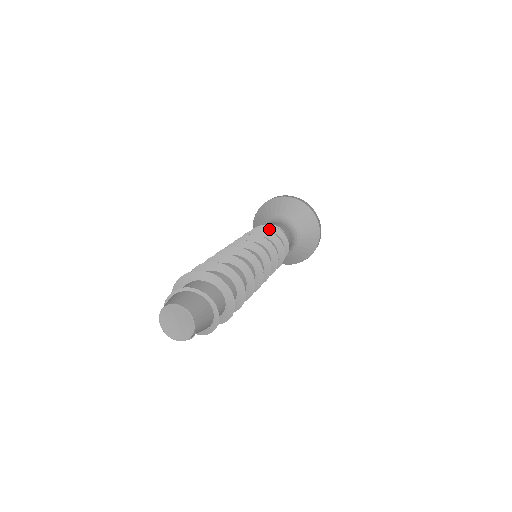
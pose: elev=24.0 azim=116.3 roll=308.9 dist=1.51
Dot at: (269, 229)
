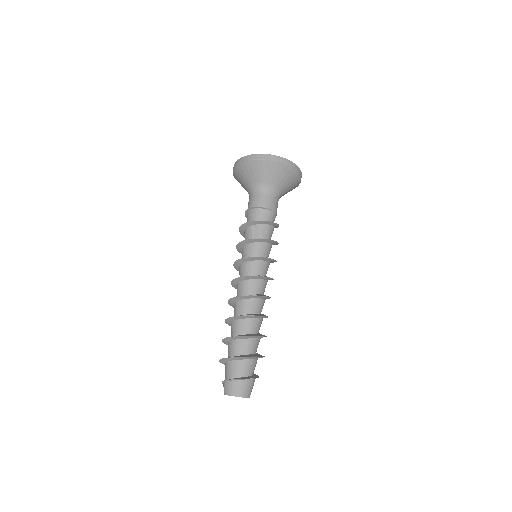
Dot at: (262, 223)
